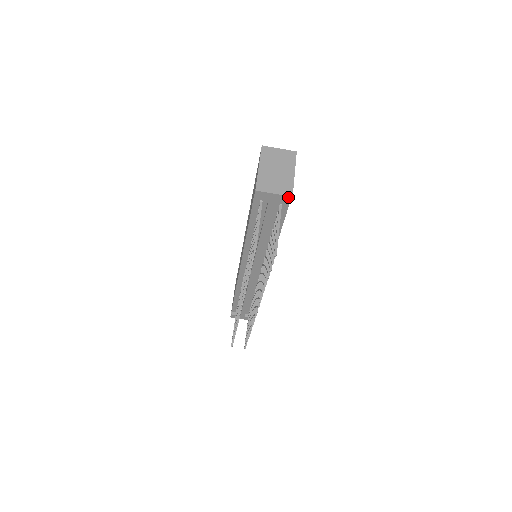
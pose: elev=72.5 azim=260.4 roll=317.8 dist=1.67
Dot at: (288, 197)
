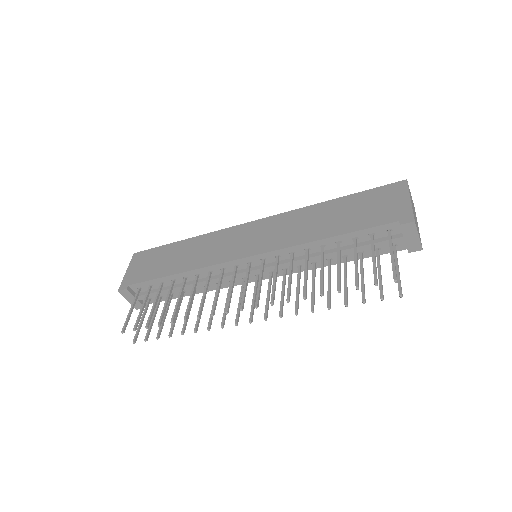
Dot at: (420, 247)
